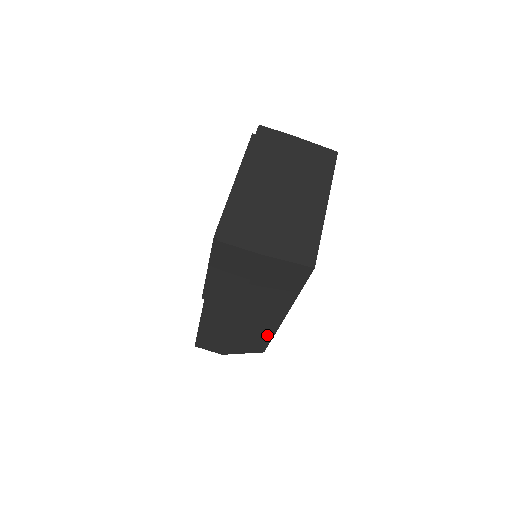
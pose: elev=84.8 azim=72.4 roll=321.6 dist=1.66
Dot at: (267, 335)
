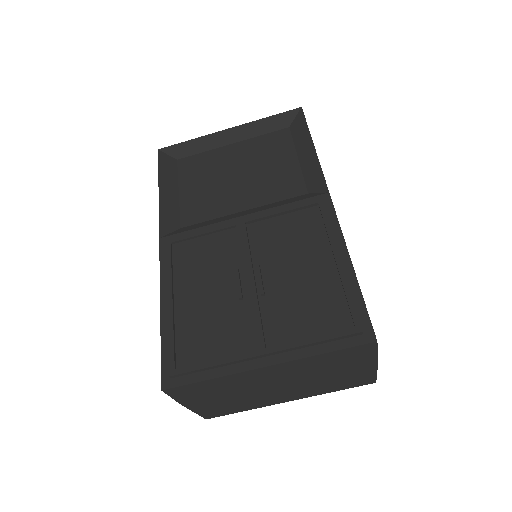
Dot at: occluded
